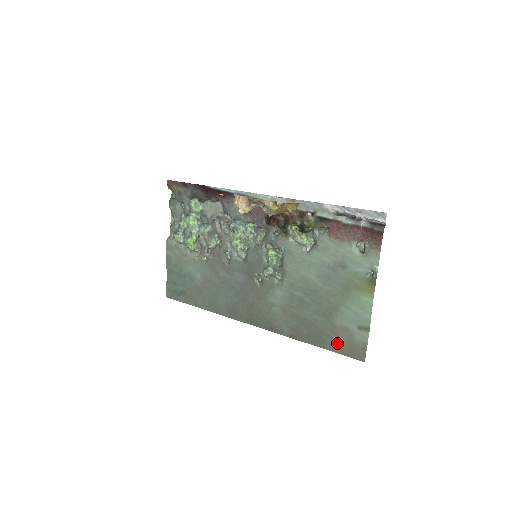
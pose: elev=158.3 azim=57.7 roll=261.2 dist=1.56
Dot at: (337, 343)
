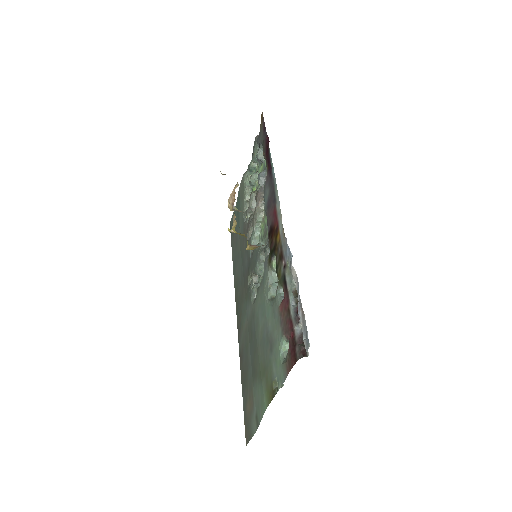
Dot at: (247, 404)
